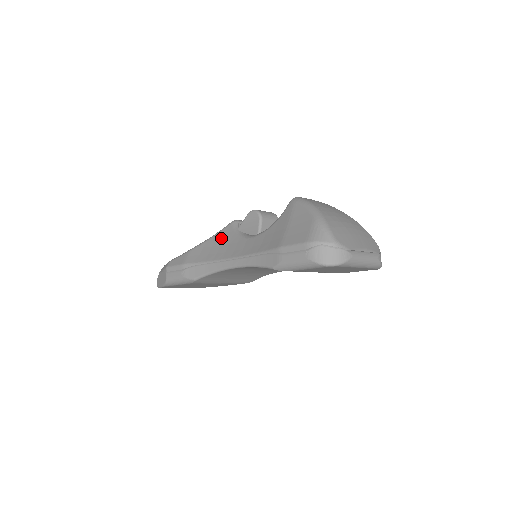
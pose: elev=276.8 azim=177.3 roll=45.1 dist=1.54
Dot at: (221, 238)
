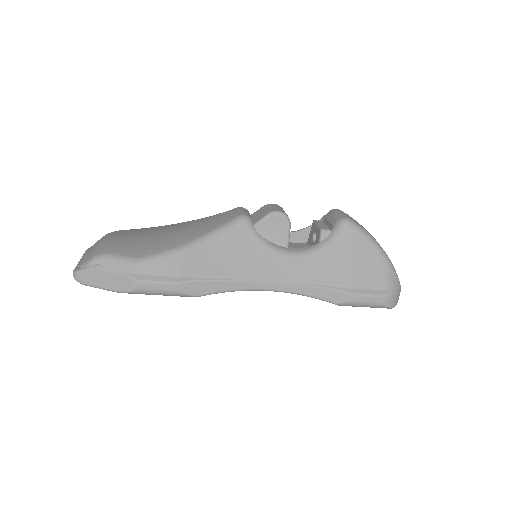
Dot at: (235, 242)
